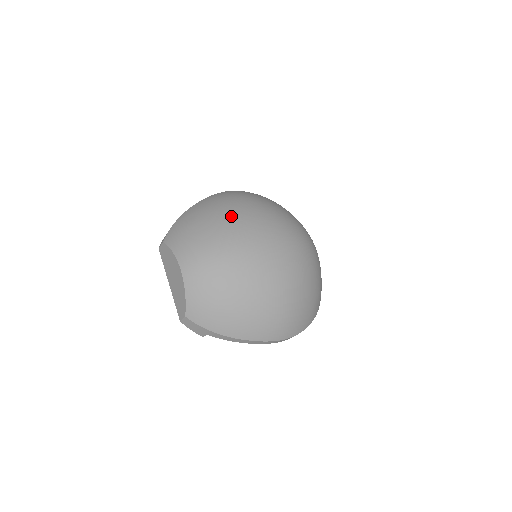
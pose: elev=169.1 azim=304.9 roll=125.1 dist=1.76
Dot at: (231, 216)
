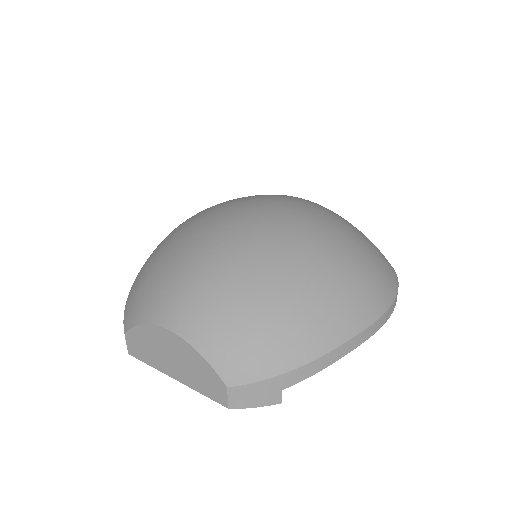
Dot at: (183, 231)
